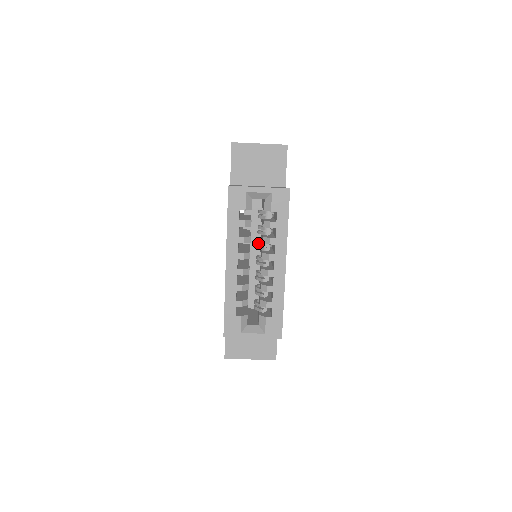
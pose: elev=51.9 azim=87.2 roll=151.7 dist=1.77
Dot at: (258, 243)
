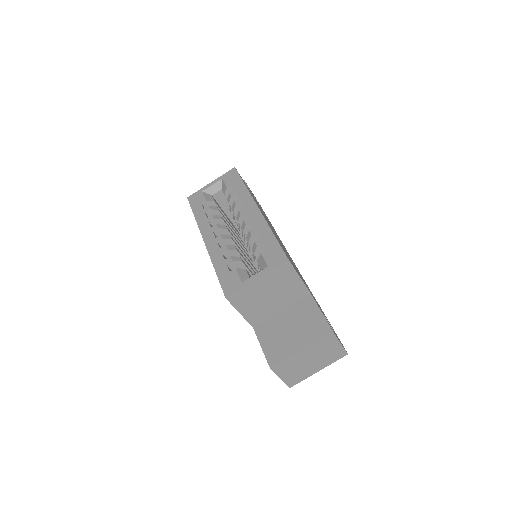
Dot at: occluded
